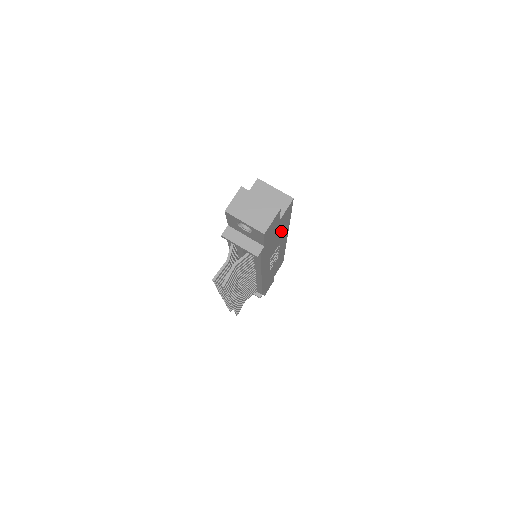
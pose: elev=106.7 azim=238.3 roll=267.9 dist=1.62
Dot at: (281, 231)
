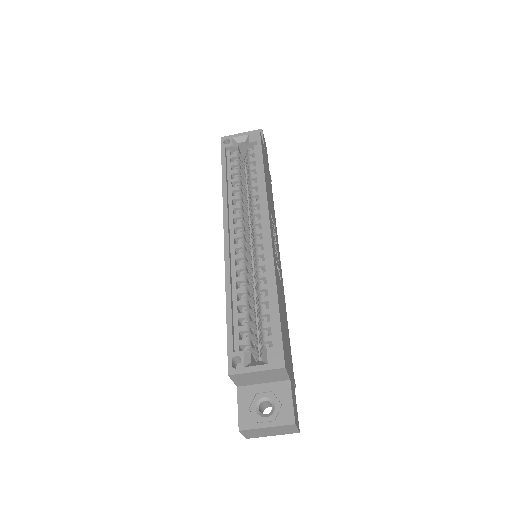
Dot at: (281, 314)
